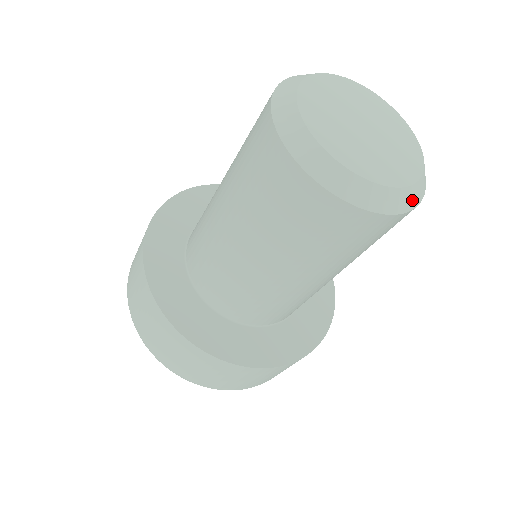
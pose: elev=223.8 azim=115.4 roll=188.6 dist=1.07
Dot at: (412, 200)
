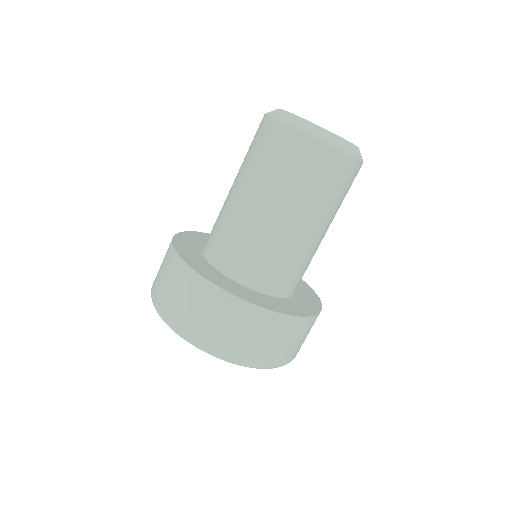
Dot at: (359, 155)
